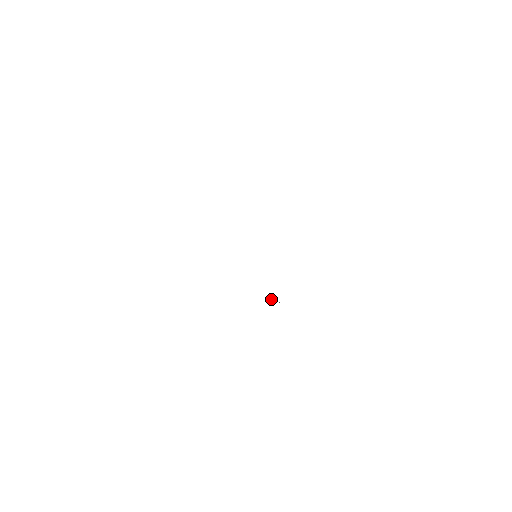
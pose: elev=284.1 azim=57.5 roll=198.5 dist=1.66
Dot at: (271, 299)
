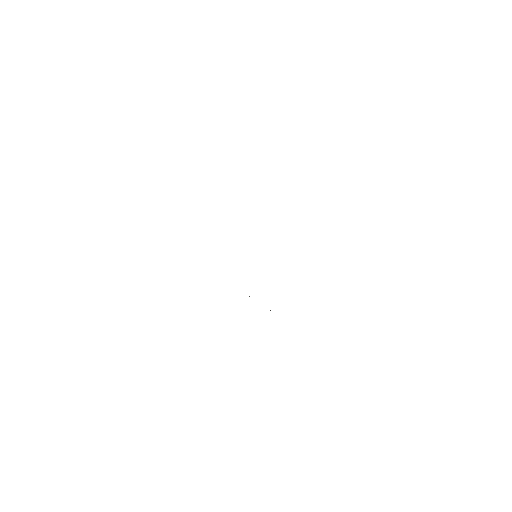
Dot at: occluded
